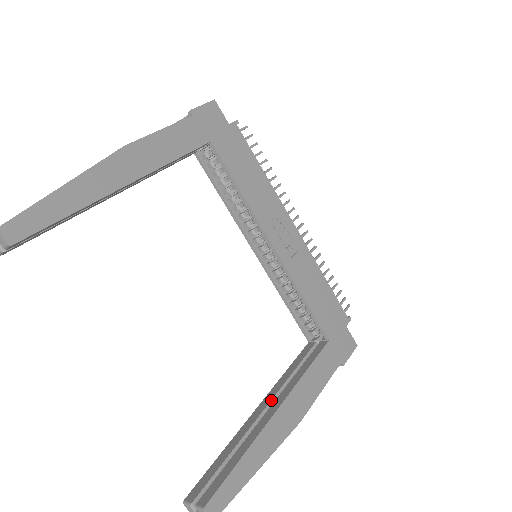
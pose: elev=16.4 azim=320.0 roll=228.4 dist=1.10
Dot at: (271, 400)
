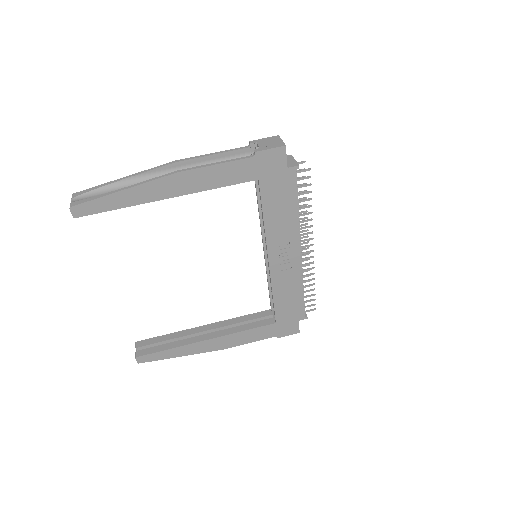
Dot at: (214, 329)
